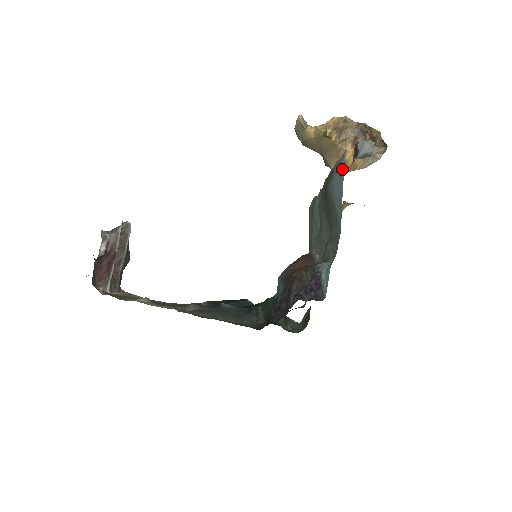
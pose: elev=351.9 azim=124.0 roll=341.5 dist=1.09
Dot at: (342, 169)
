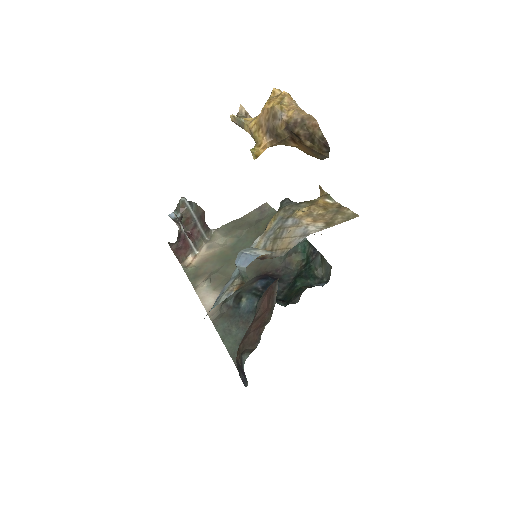
Dot at: occluded
